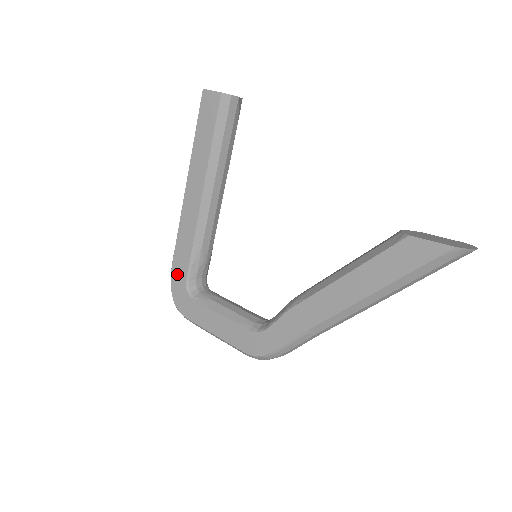
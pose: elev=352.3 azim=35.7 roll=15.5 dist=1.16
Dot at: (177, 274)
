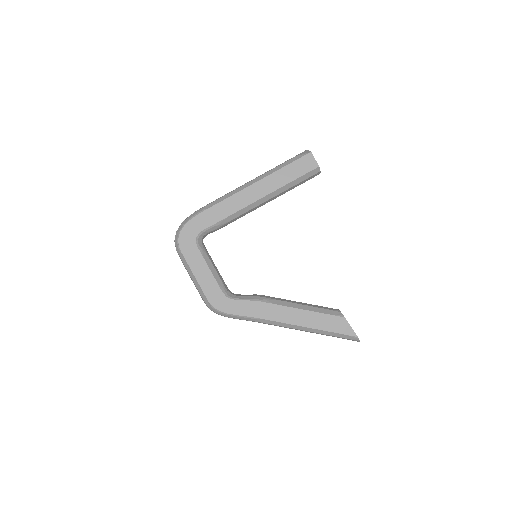
Dot at: (198, 222)
